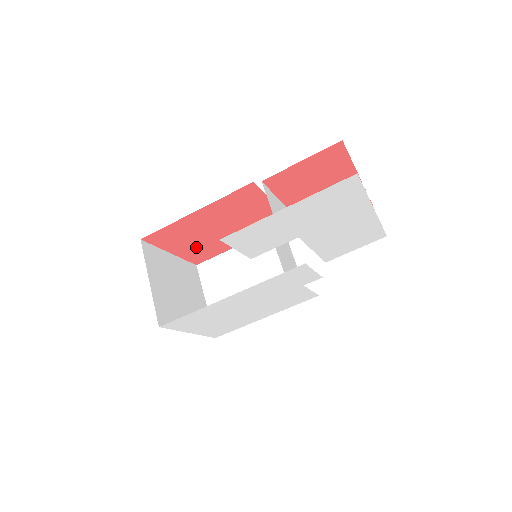
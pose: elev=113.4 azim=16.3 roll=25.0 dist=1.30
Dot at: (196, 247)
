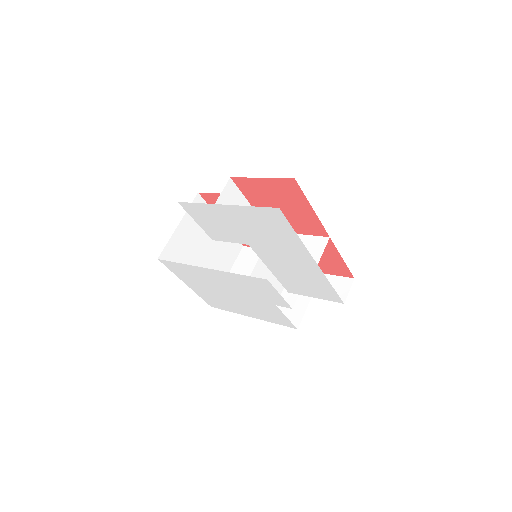
Dot at: occluded
